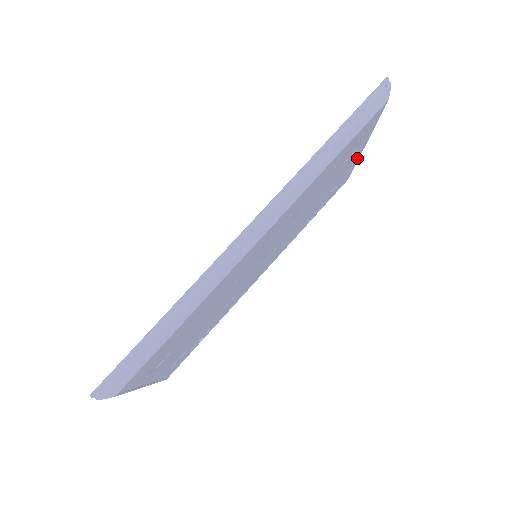
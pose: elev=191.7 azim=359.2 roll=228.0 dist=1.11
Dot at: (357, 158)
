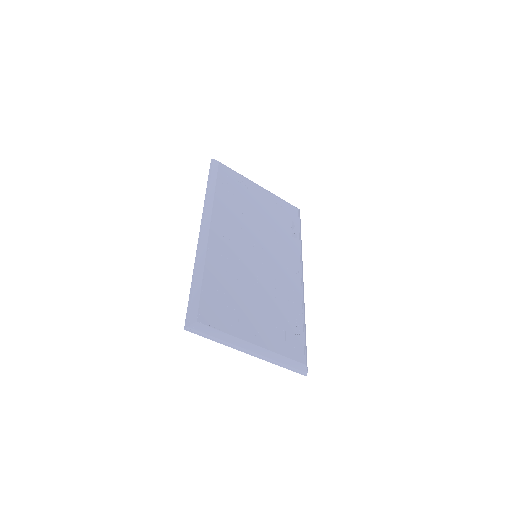
Dot at: (270, 194)
